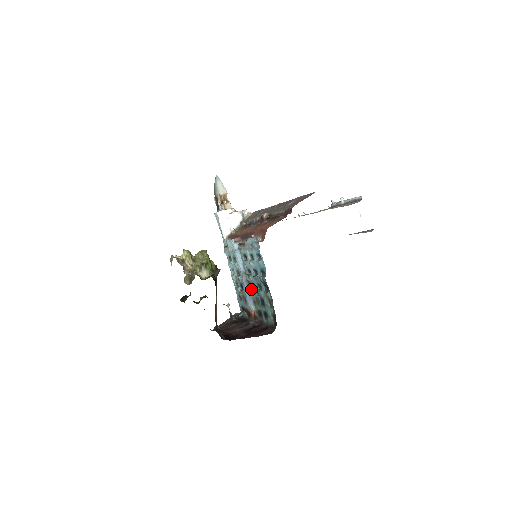
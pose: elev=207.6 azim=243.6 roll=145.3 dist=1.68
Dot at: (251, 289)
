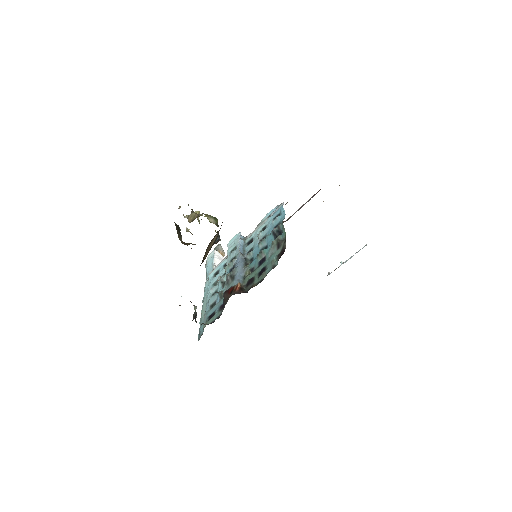
Dot at: (246, 265)
